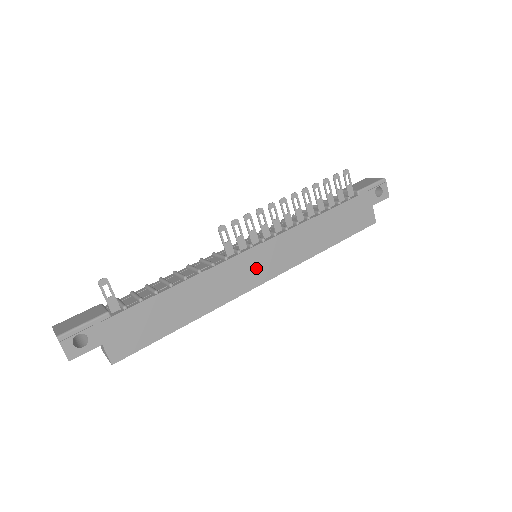
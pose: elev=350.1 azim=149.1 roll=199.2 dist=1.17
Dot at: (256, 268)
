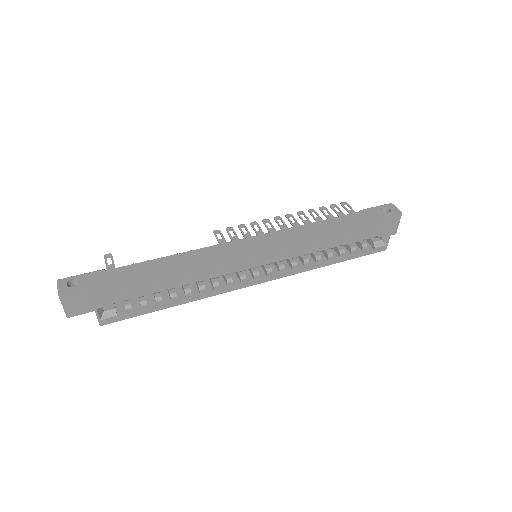
Dot at: (248, 252)
